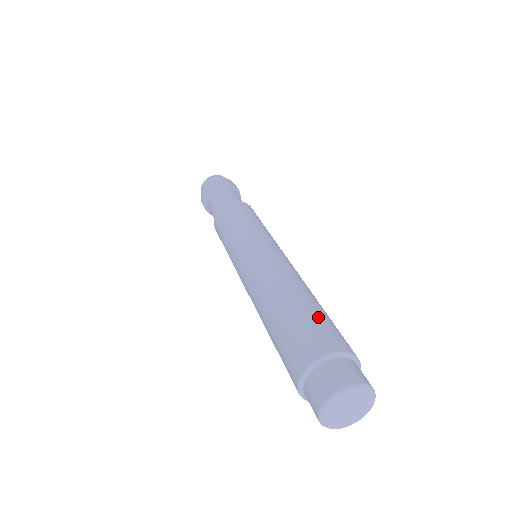
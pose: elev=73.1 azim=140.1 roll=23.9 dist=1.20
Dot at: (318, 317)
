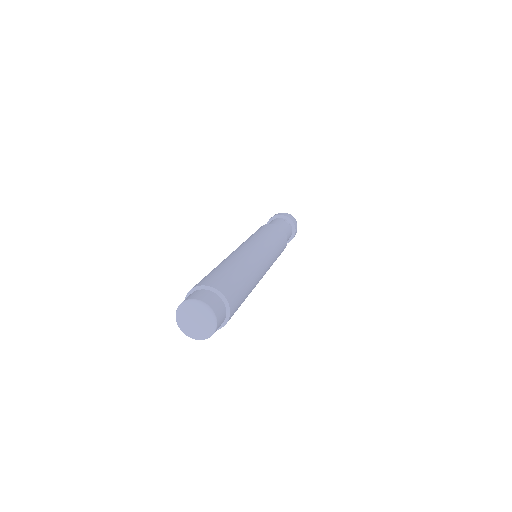
Dot at: (225, 273)
